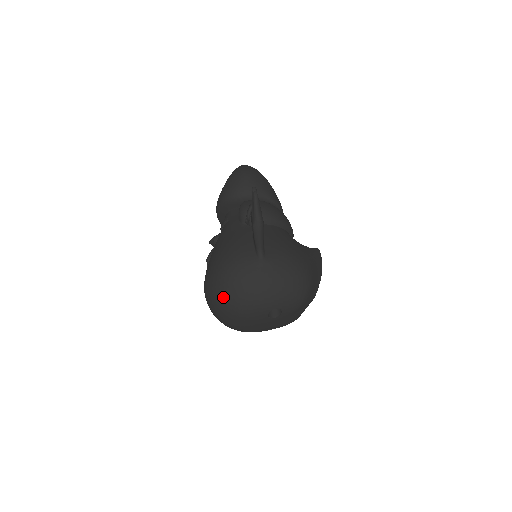
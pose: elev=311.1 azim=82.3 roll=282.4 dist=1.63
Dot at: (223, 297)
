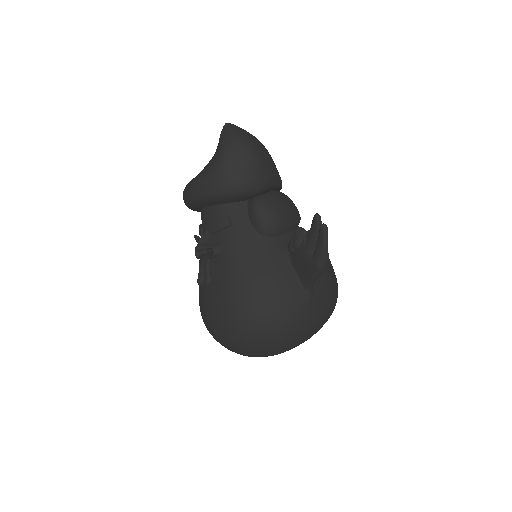
Dot at: (263, 346)
